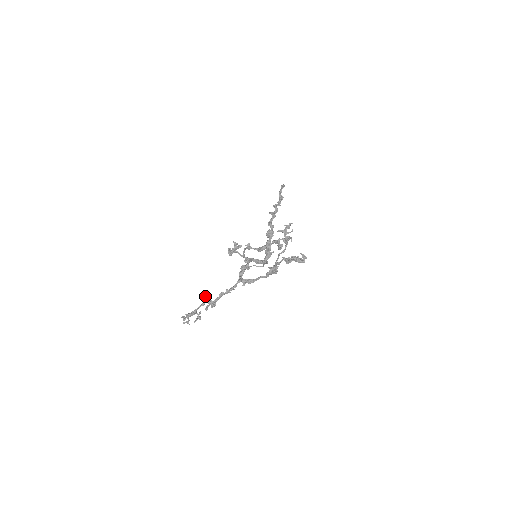
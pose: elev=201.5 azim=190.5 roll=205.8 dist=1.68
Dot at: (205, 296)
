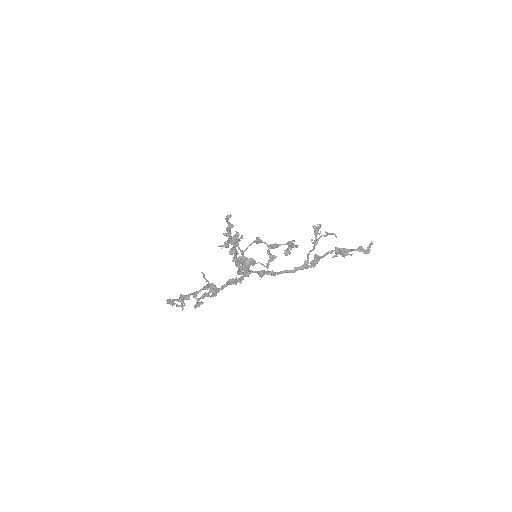
Dot at: (206, 279)
